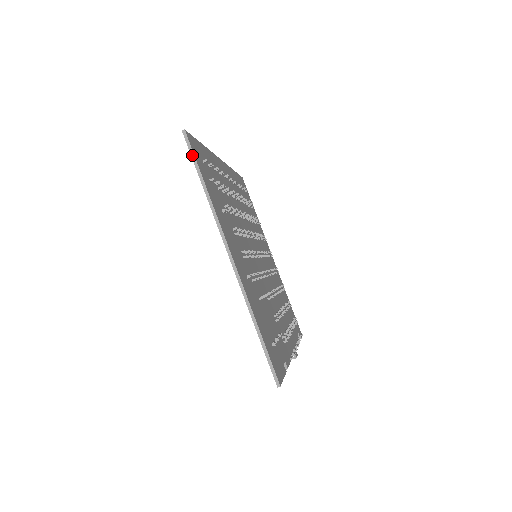
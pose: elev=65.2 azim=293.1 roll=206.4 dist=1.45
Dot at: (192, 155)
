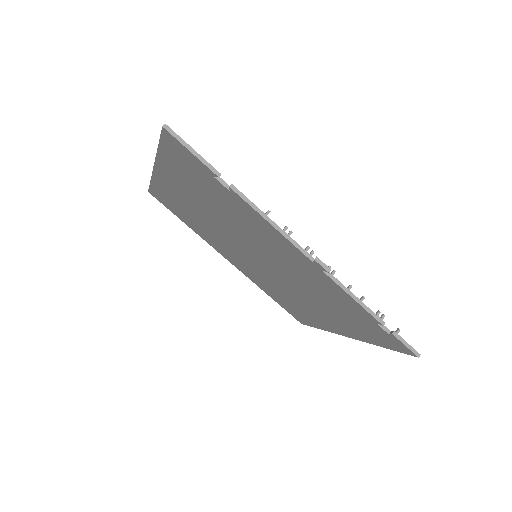
Dot at: (149, 187)
